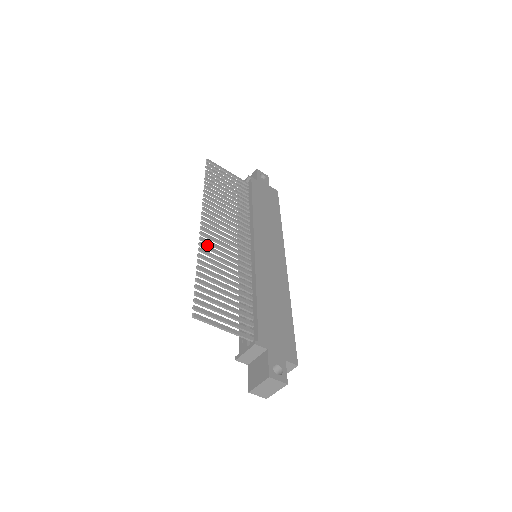
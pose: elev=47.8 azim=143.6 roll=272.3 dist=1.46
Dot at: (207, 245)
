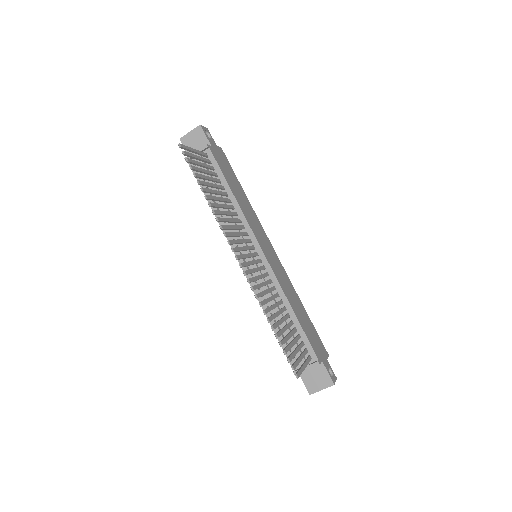
Dot at: (255, 285)
